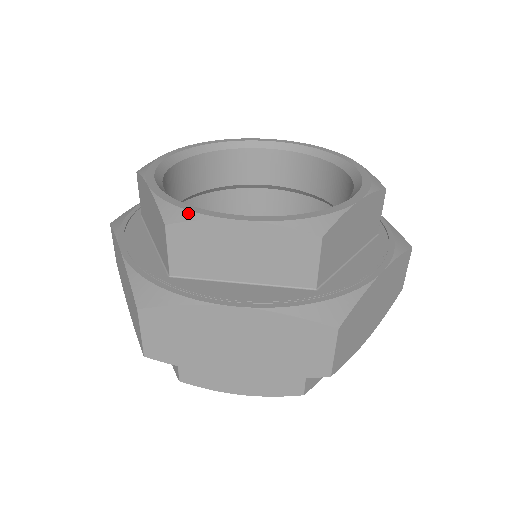
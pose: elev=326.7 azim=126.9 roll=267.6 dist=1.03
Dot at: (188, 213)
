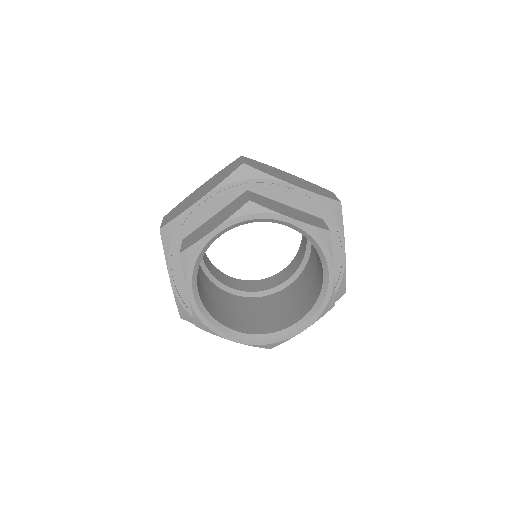
Dot at: (277, 344)
